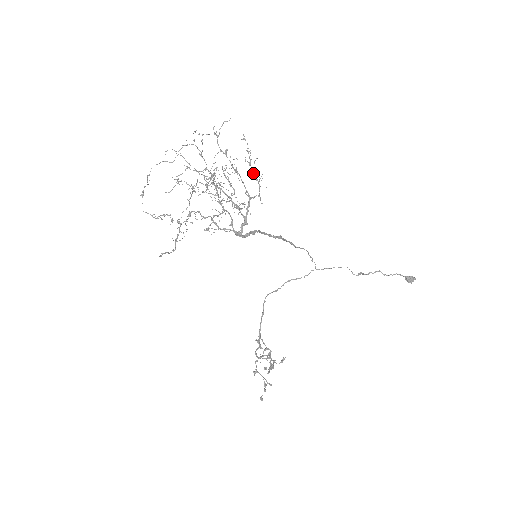
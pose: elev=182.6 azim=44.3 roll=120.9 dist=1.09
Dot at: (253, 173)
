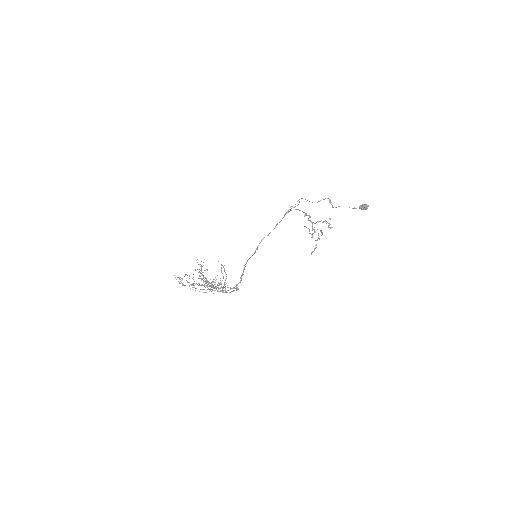
Dot at: occluded
